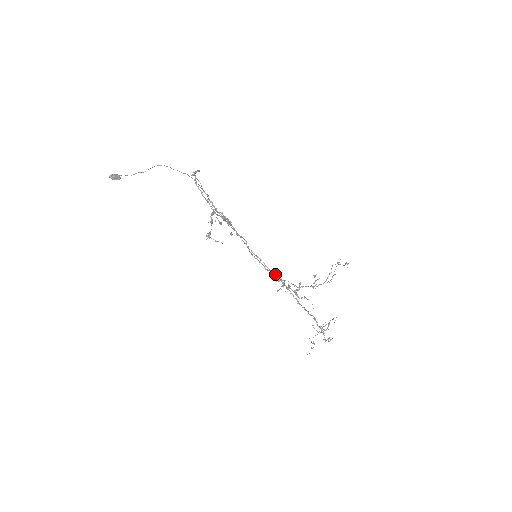
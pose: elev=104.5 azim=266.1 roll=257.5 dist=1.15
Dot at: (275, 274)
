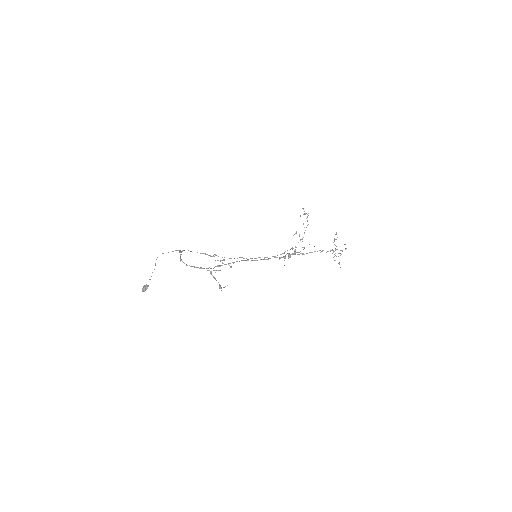
Dot at: (275, 257)
